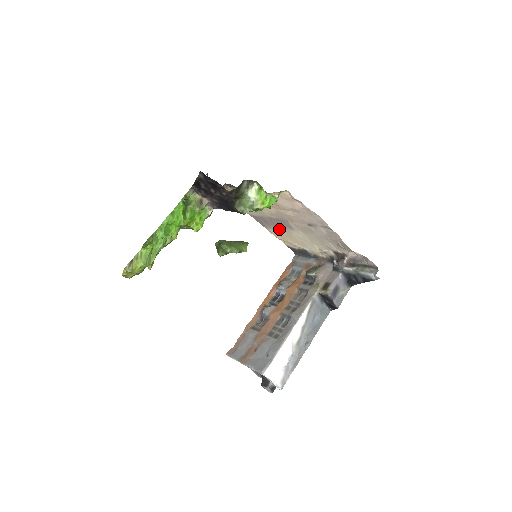
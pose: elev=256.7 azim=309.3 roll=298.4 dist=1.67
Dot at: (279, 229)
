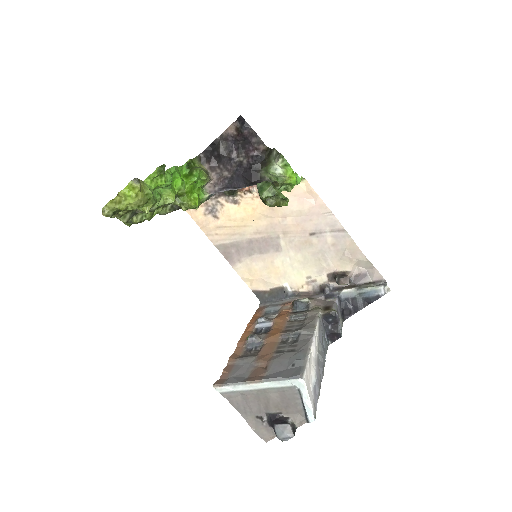
Dot at: (256, 258)
